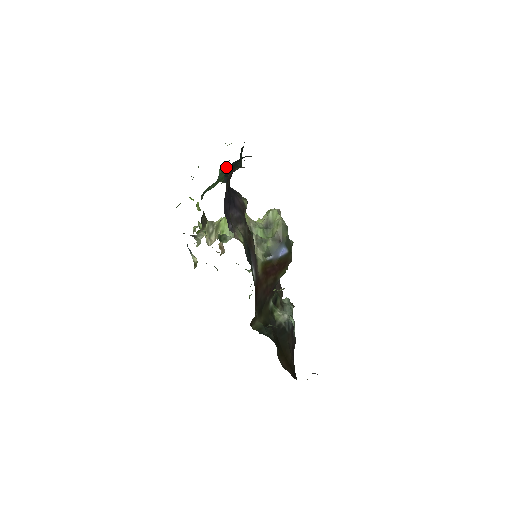
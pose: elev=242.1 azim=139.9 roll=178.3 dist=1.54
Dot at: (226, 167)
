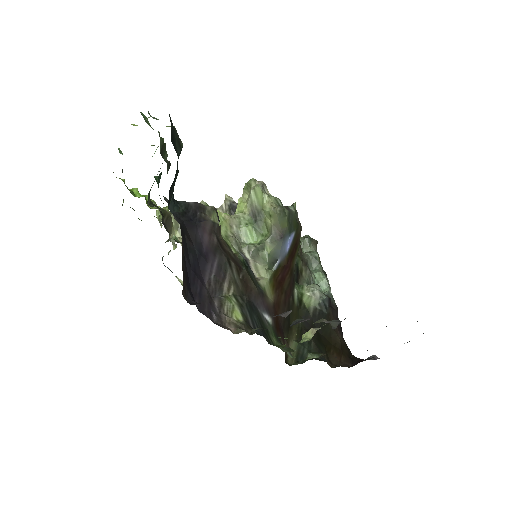
Dot at: (160, 145)
